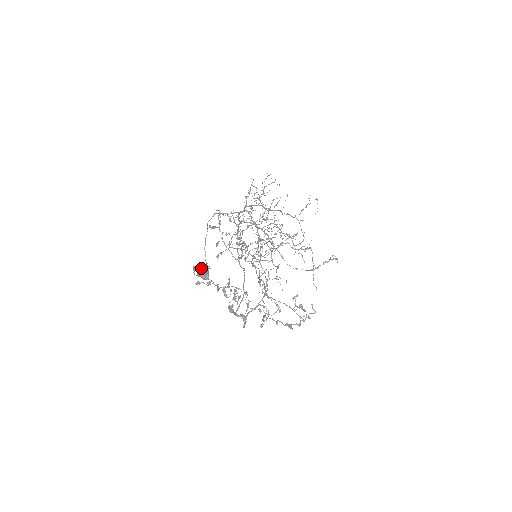
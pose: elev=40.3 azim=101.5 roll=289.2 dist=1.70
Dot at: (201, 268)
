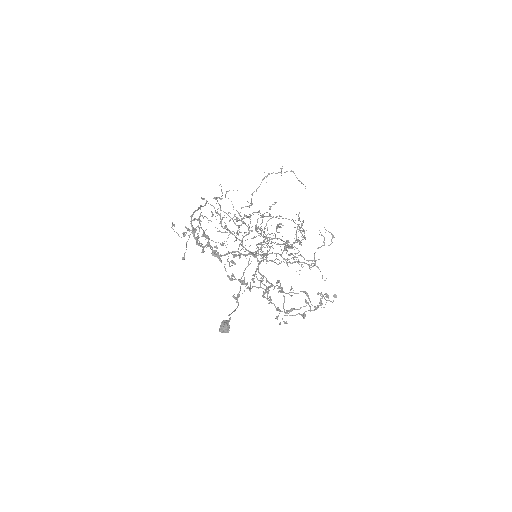
Dot at: occluded
